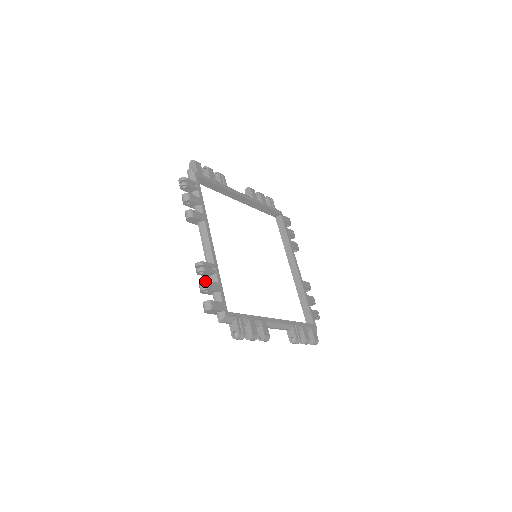
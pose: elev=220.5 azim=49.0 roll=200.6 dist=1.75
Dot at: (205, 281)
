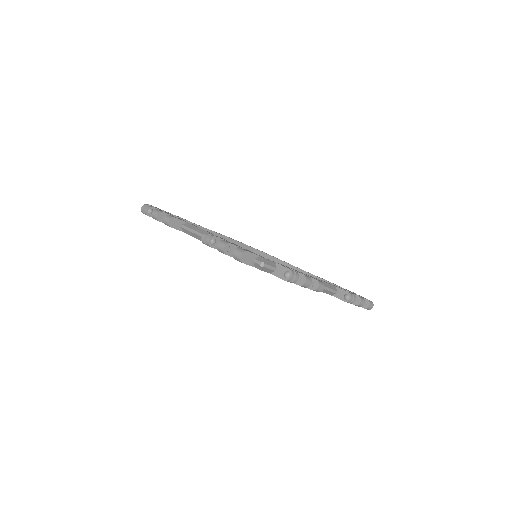
Dot at: (221, 240)
